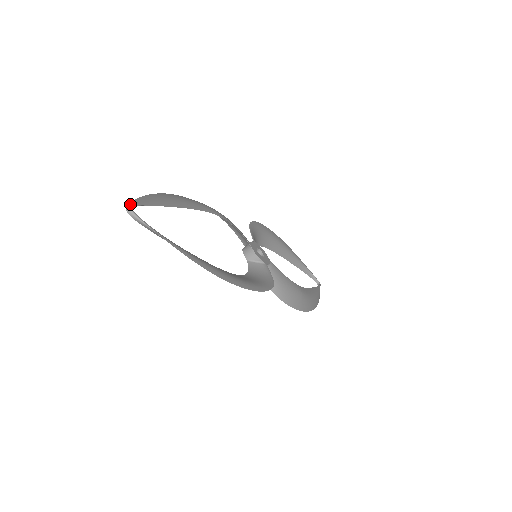
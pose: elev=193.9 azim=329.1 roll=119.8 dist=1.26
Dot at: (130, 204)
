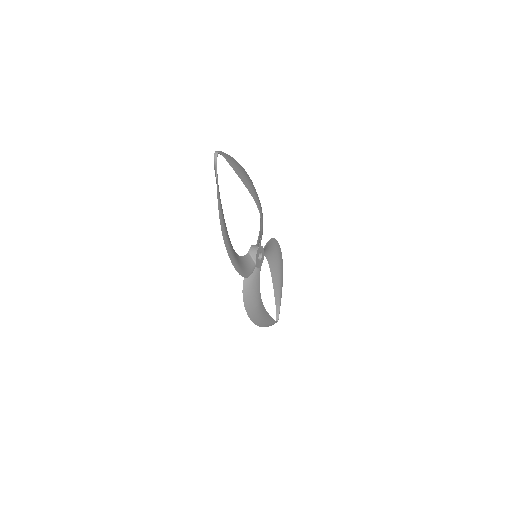
Dot at: (220, 151)
